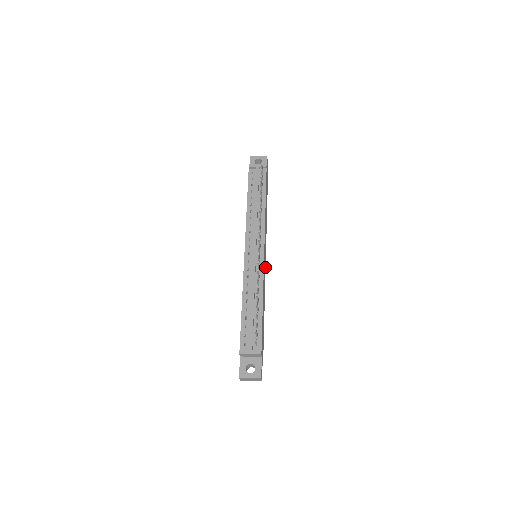
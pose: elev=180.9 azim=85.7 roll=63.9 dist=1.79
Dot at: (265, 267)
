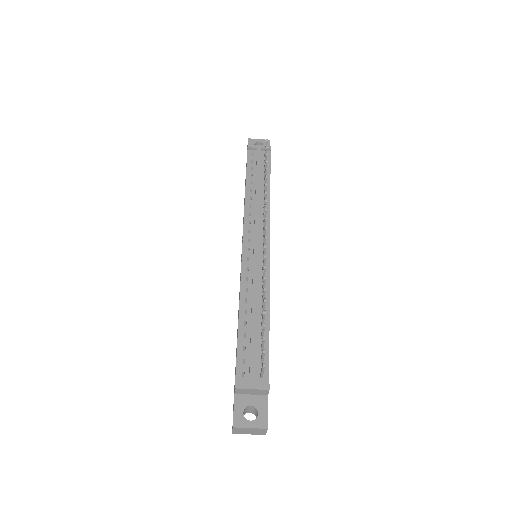
Dot at: occluded
